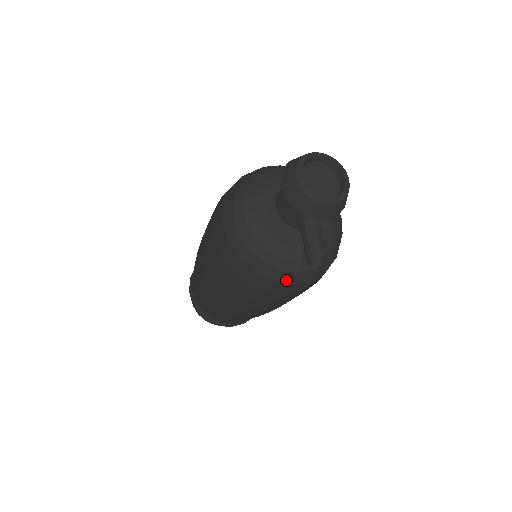
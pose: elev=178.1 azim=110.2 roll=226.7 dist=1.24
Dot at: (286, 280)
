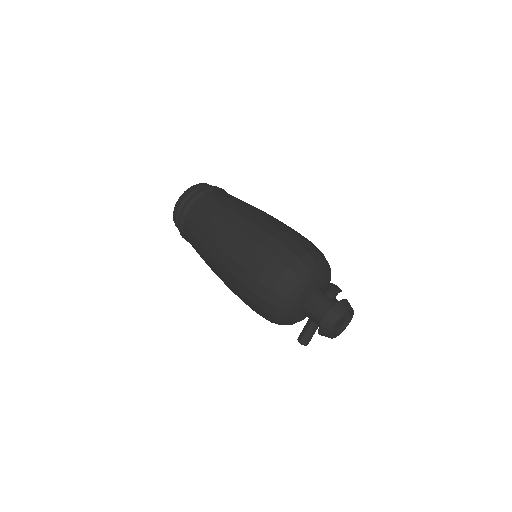
Dot at: occluded
